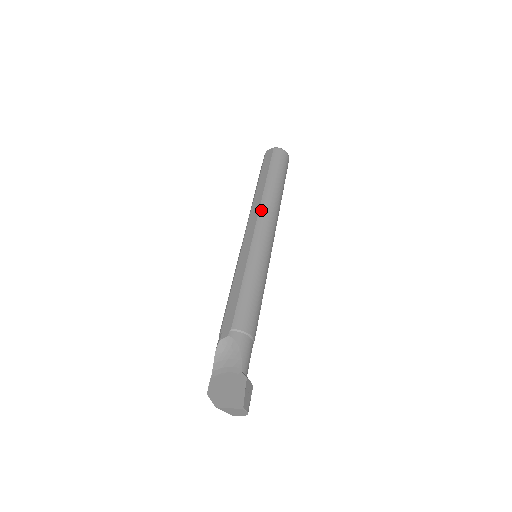
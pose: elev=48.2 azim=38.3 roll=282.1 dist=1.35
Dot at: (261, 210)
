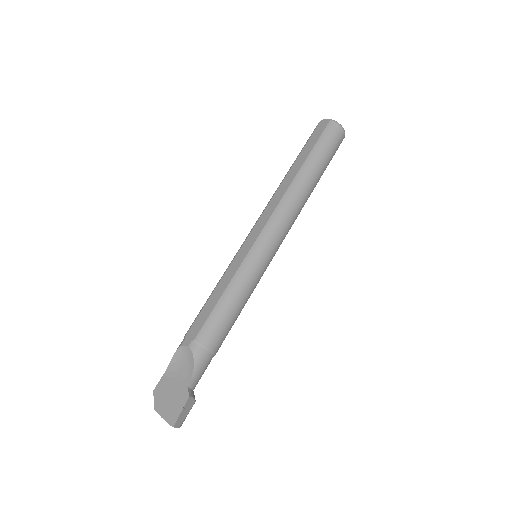
Dot at: (280, 205)
